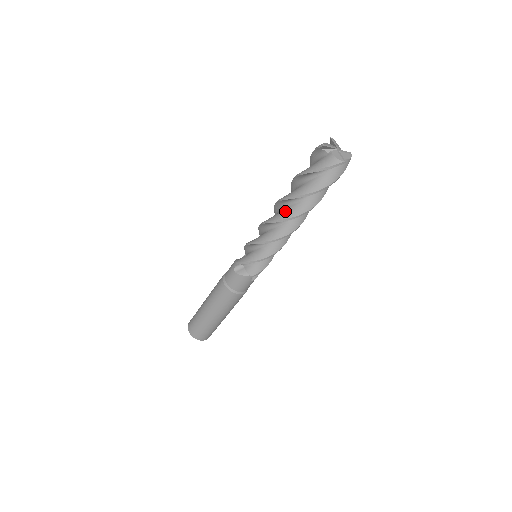
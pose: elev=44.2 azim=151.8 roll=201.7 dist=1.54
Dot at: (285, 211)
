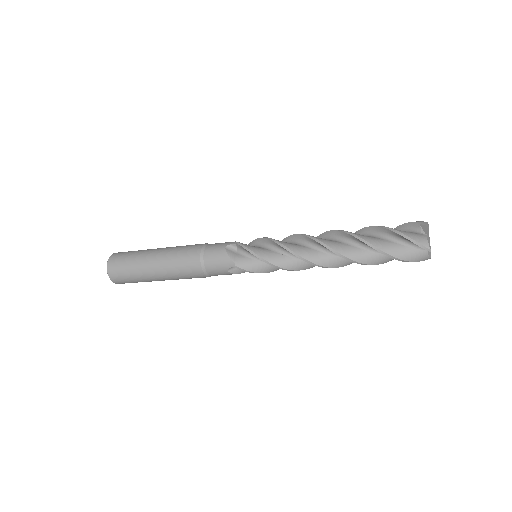
Dot at: (336, 261)
